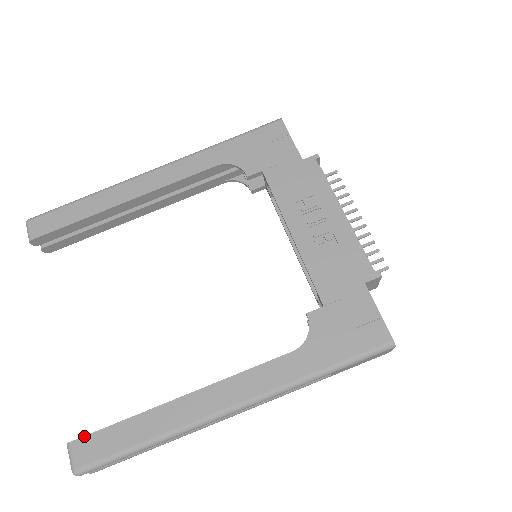
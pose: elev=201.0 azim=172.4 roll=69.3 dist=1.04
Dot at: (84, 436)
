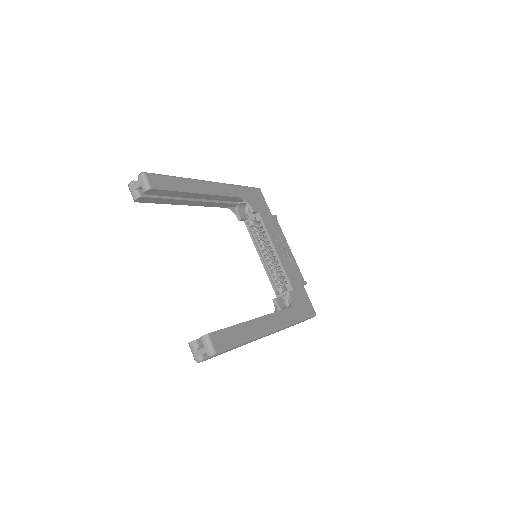
Dot at: (215, 331)
